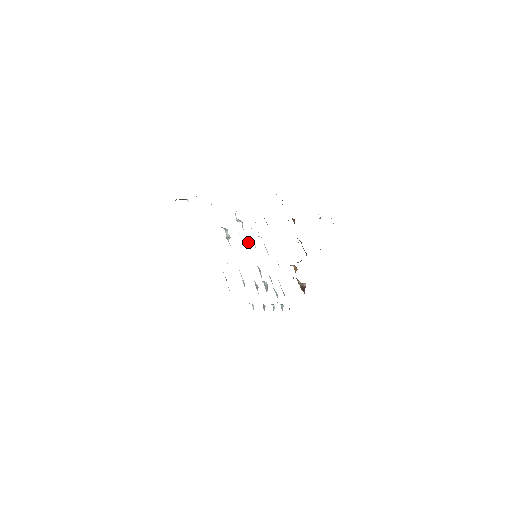
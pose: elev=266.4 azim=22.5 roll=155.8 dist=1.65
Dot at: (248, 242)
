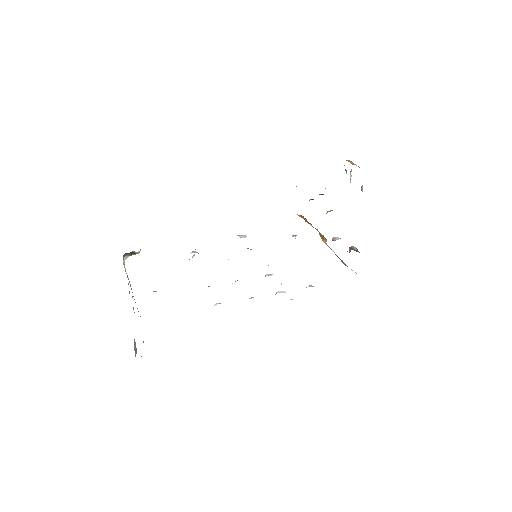
Dot at: occluded
